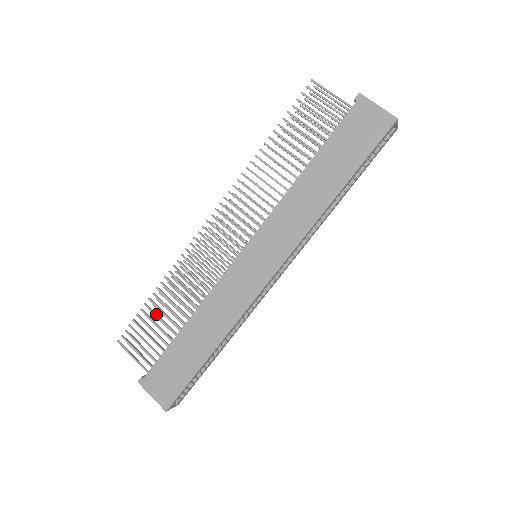
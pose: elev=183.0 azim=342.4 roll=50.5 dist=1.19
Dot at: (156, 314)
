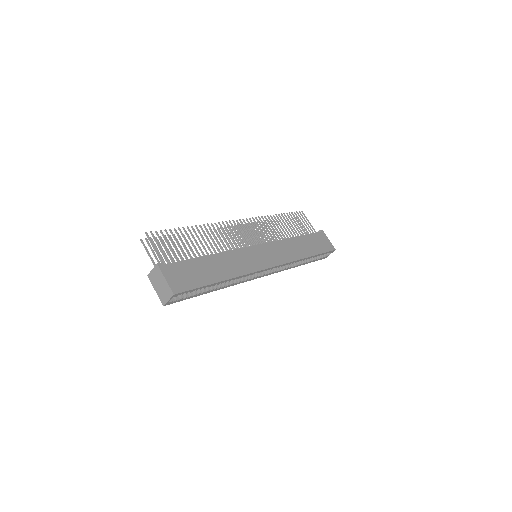
Dot at: occluded
